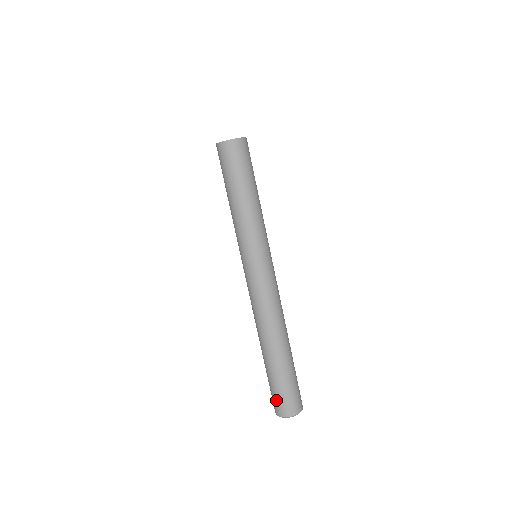
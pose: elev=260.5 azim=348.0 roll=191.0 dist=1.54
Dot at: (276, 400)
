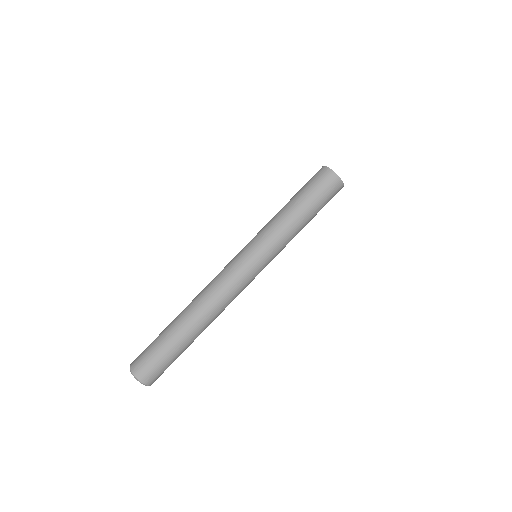
Dot at: (153, 367)
